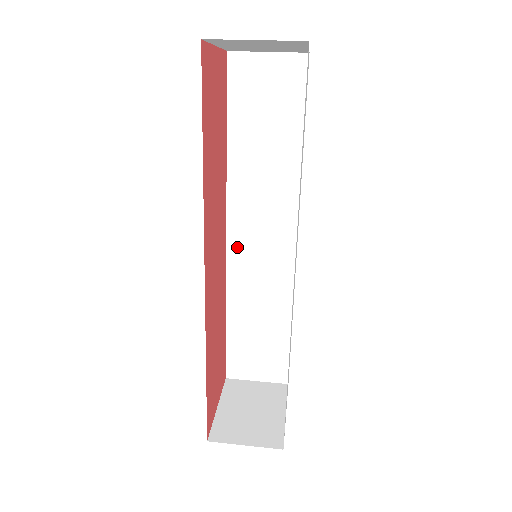
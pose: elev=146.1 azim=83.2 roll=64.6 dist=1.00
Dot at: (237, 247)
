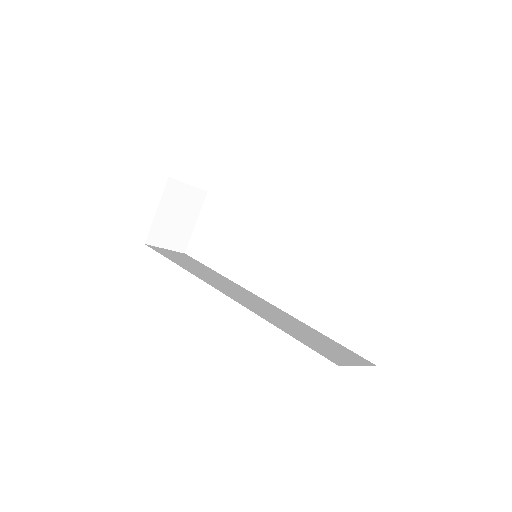
Dot at: (232, 296)
